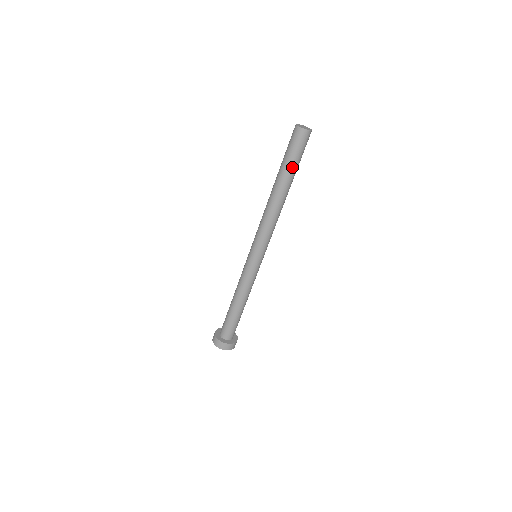
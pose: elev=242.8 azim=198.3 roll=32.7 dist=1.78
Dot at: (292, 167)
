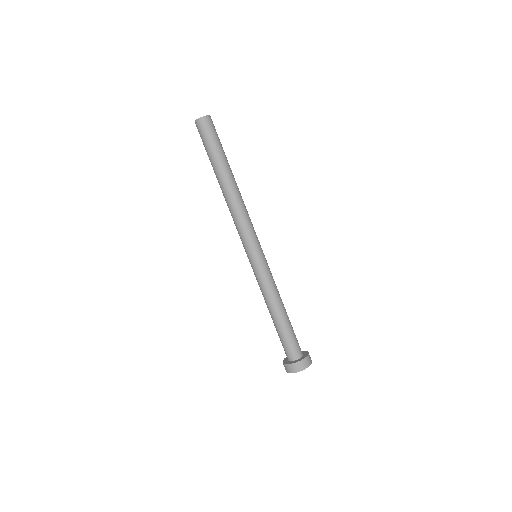
Dot at: (219, 153)
